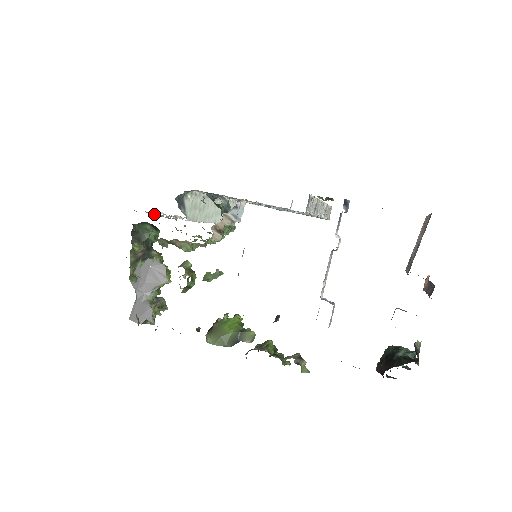
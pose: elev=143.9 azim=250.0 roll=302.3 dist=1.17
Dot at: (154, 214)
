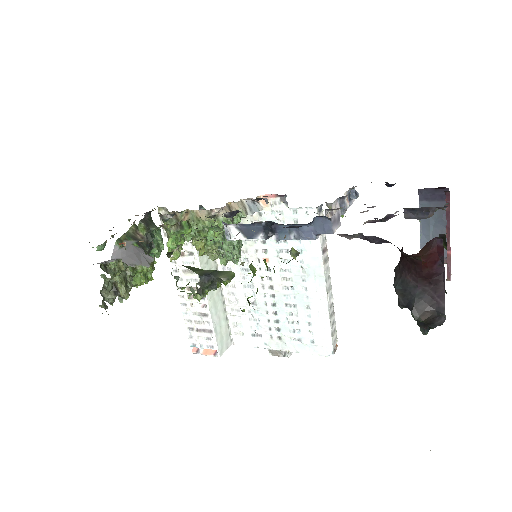
Dot at: occluded
